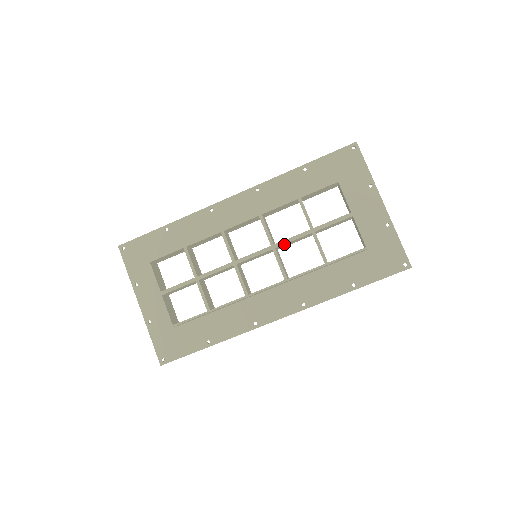
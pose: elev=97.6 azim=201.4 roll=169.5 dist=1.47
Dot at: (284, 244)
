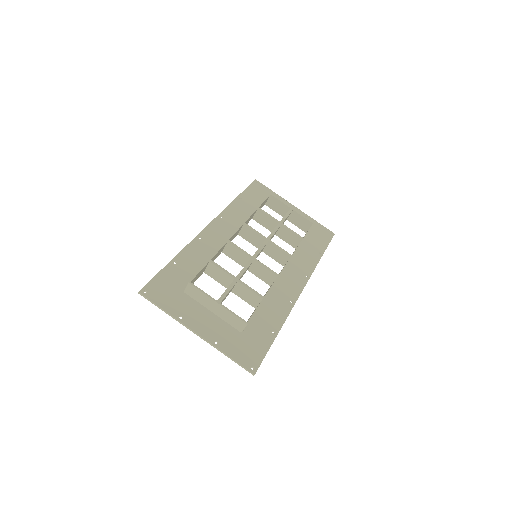
Dot at: (272, 236)
